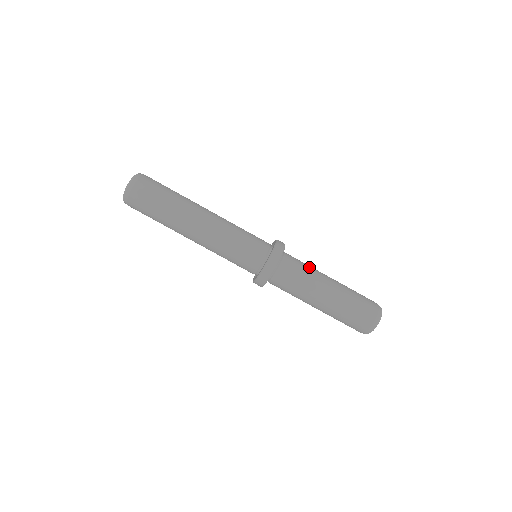
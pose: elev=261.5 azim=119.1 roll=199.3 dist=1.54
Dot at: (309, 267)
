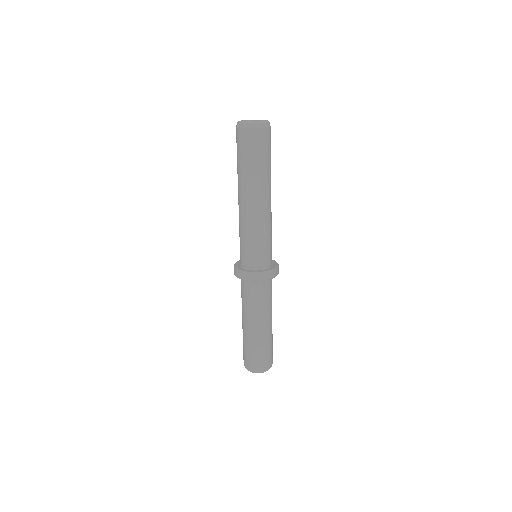
Dot at: occluded
